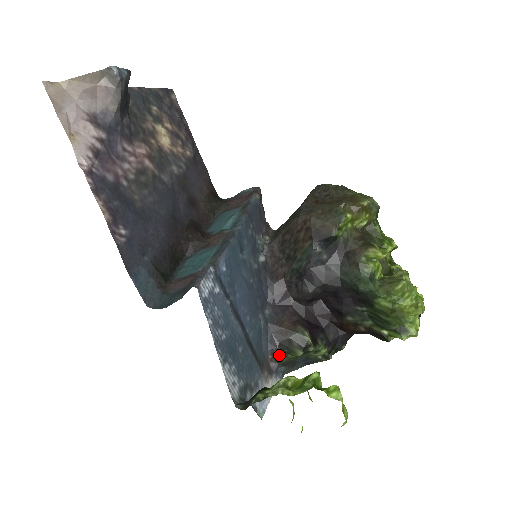
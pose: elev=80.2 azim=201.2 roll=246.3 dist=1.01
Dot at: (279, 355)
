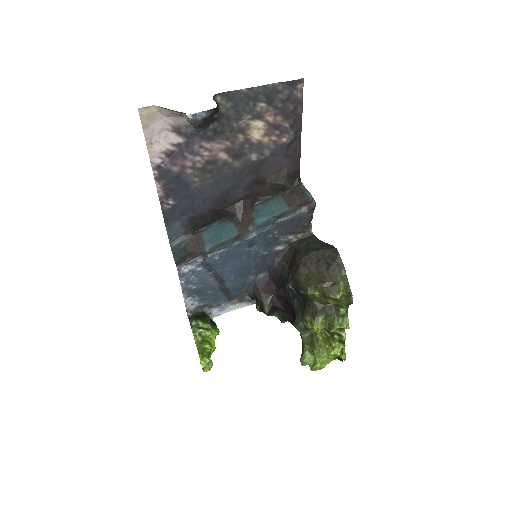
Dot at: (253, 298)
